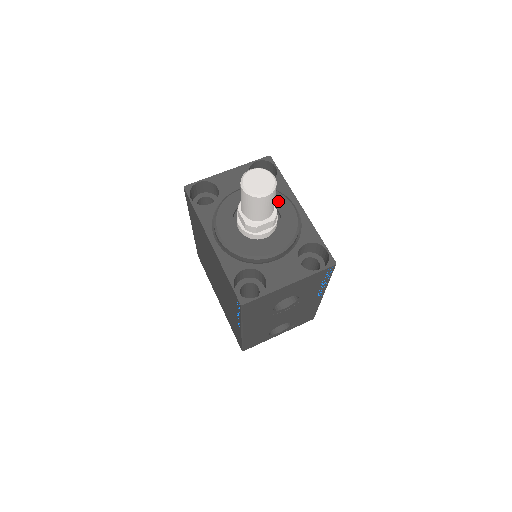
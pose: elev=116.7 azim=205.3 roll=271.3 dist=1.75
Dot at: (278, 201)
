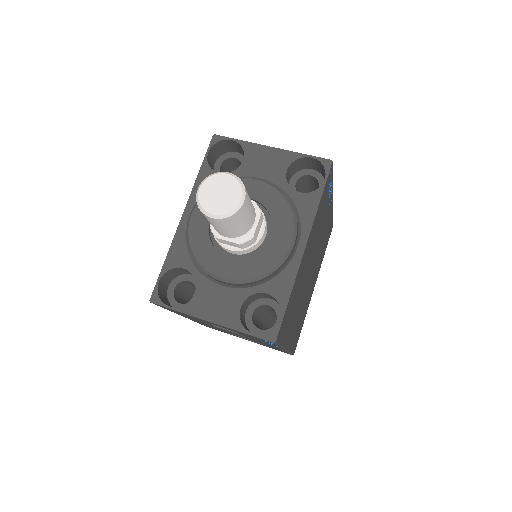
Dot at: (281, 223)
